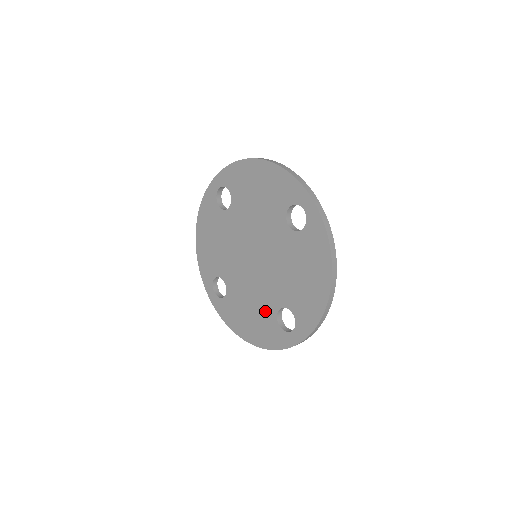
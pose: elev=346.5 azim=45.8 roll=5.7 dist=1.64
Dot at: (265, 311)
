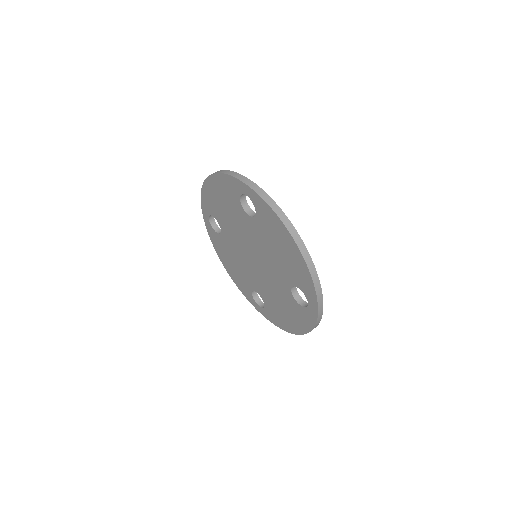
Dot at: (286, 299)
